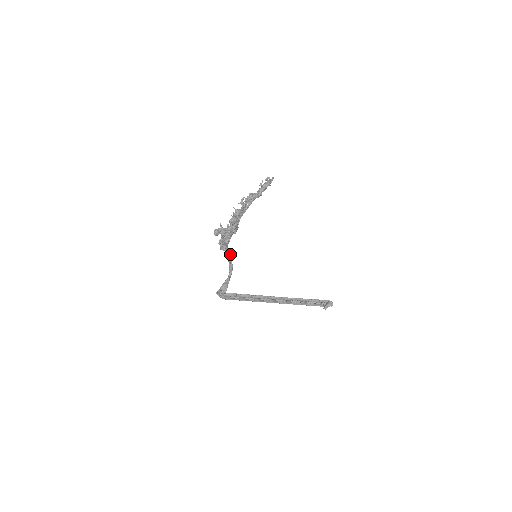
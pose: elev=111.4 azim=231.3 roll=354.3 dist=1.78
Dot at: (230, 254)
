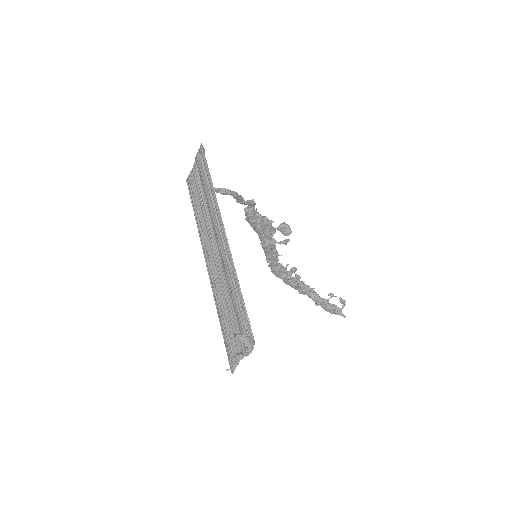
Dot at: (249, 203)
